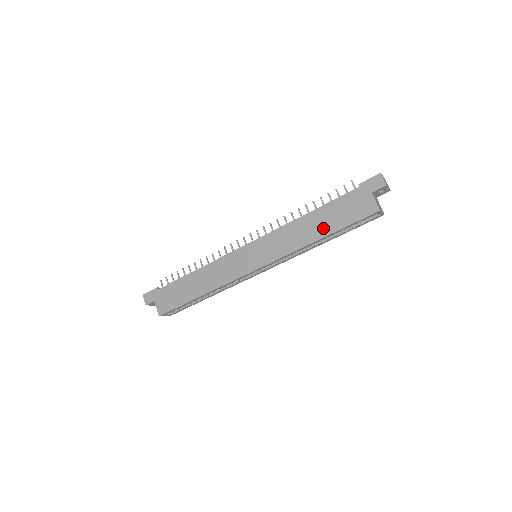
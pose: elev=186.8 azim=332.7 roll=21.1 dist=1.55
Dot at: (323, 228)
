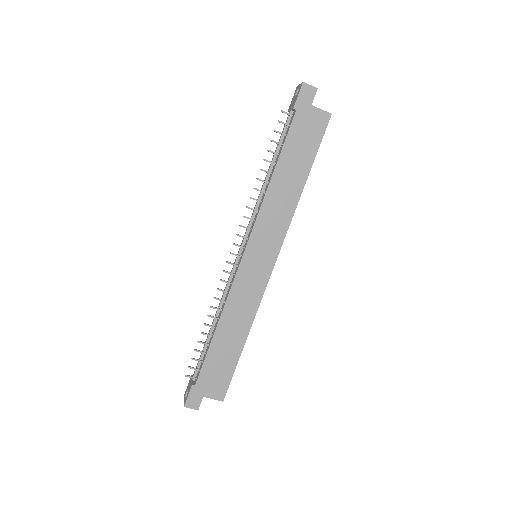
Dot at: (299, 173)
